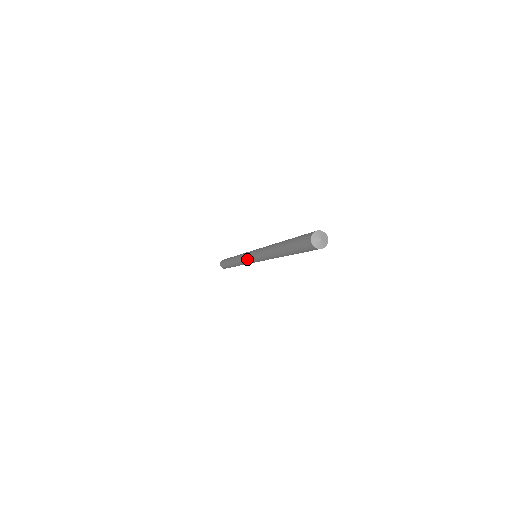
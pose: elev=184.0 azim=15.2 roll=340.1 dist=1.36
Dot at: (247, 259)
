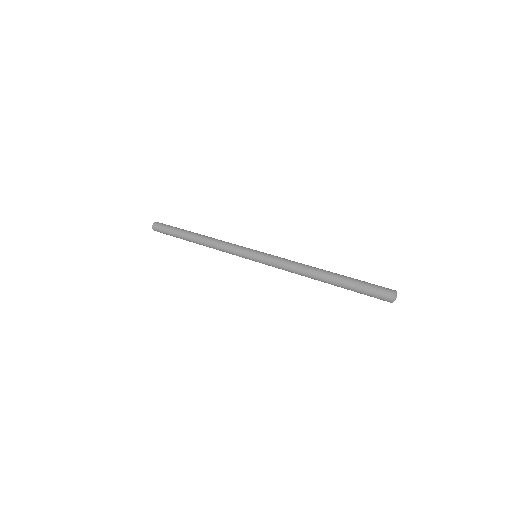
Dot at: occluded
